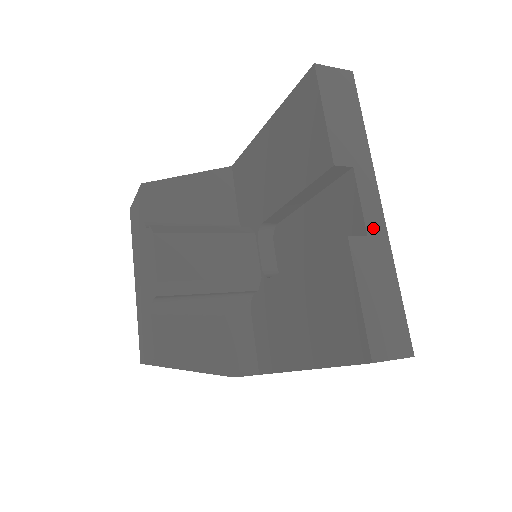
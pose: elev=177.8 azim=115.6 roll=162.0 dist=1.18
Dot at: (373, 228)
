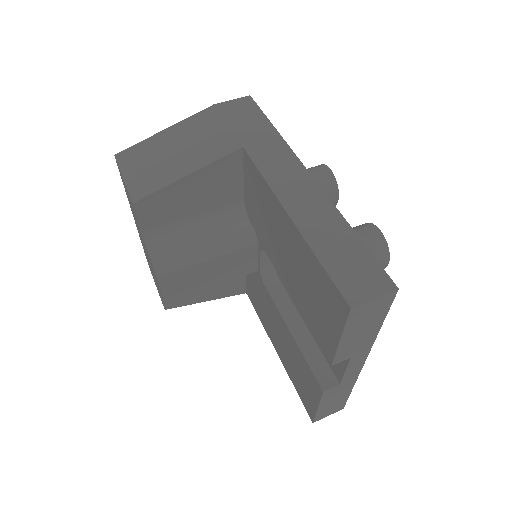
Dot at: (348, 378)
